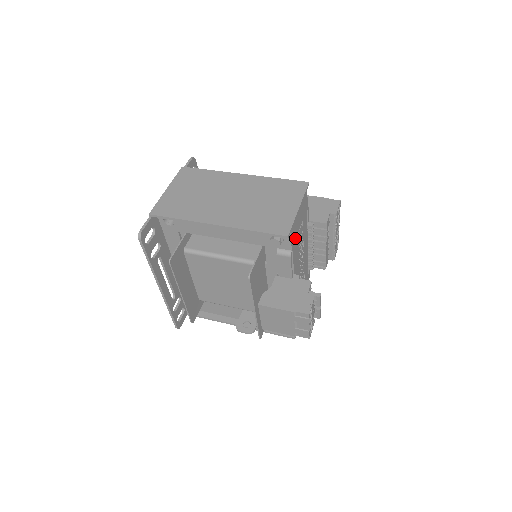
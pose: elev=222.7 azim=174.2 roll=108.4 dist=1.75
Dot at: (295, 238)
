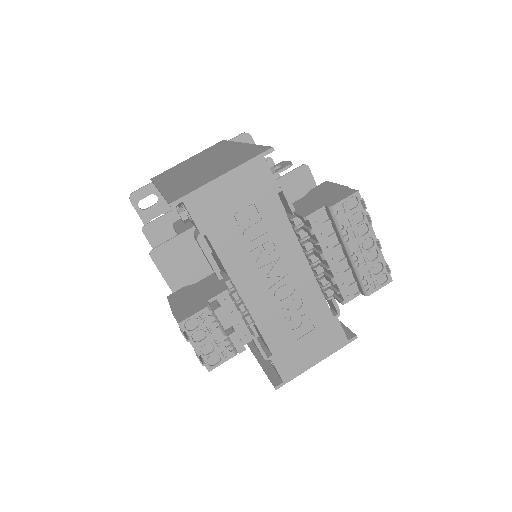
Dot at: (216, 219)
